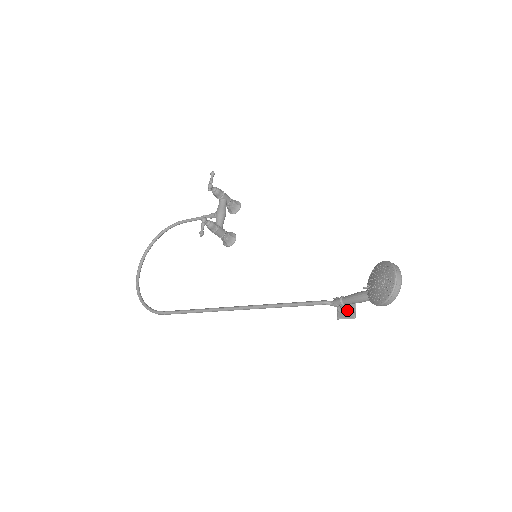
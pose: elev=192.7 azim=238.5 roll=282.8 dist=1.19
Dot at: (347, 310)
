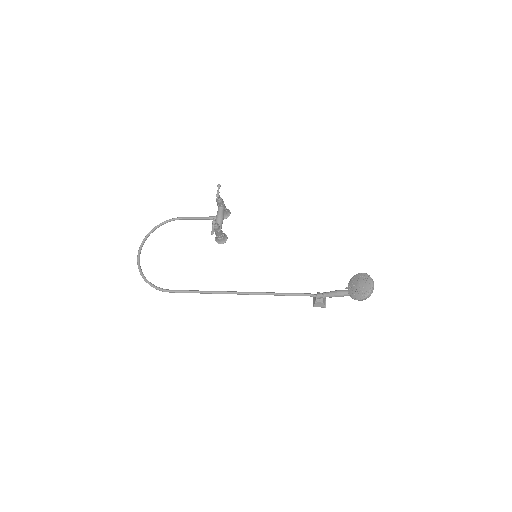
Dot at: (322, 301)
